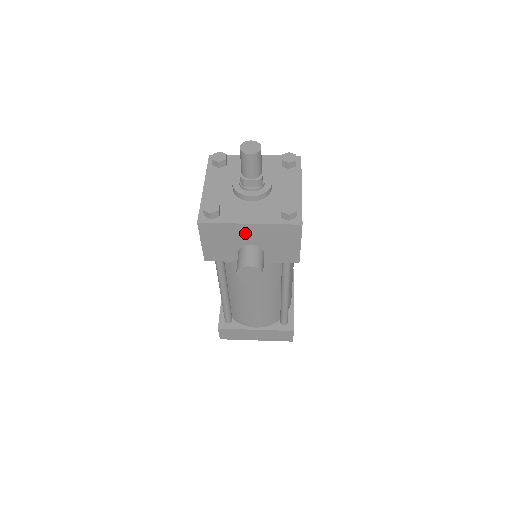
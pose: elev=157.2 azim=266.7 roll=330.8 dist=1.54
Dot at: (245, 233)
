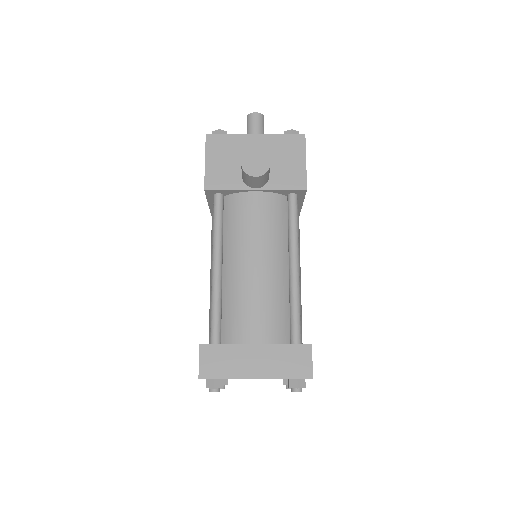
Dot at: (251, 147)
